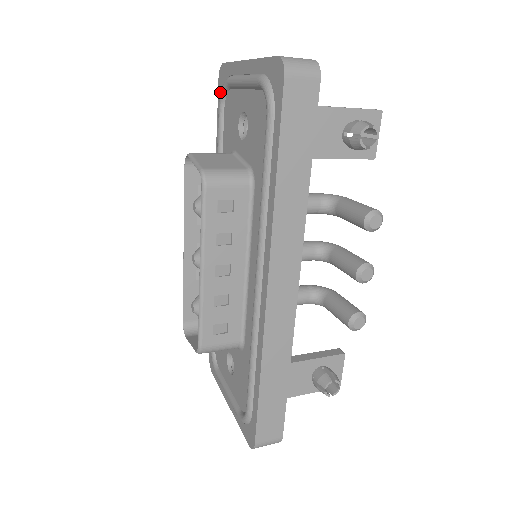
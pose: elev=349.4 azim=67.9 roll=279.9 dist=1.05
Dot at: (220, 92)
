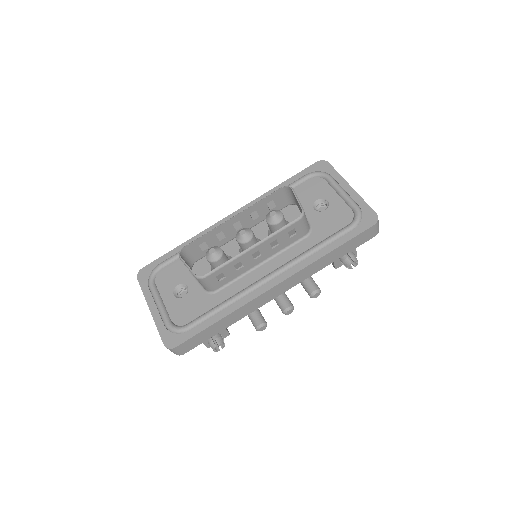
Dot at: (312, 169)
